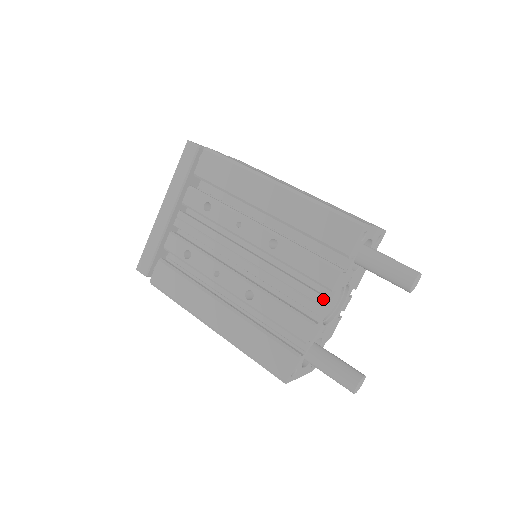
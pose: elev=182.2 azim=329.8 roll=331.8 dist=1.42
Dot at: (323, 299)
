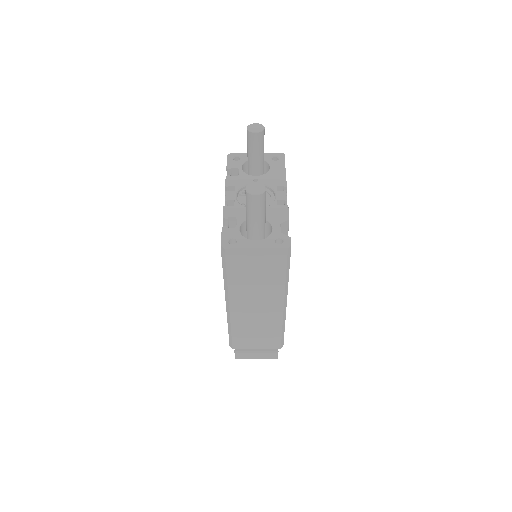
Dot at: (225, 194)
